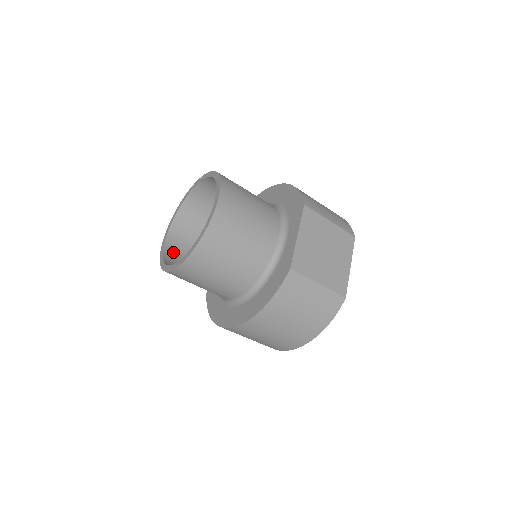
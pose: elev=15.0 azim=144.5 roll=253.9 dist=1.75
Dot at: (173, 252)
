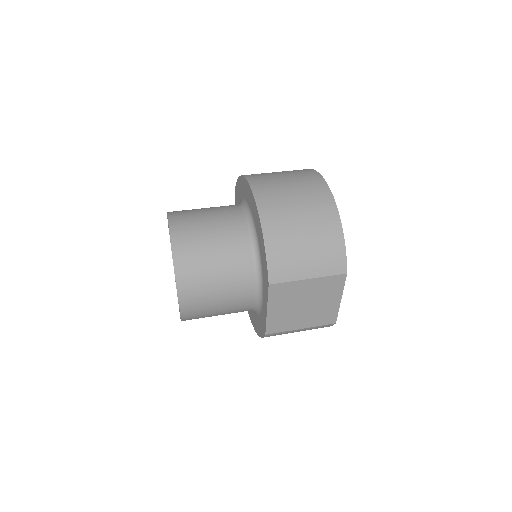
Dot at: occluded
